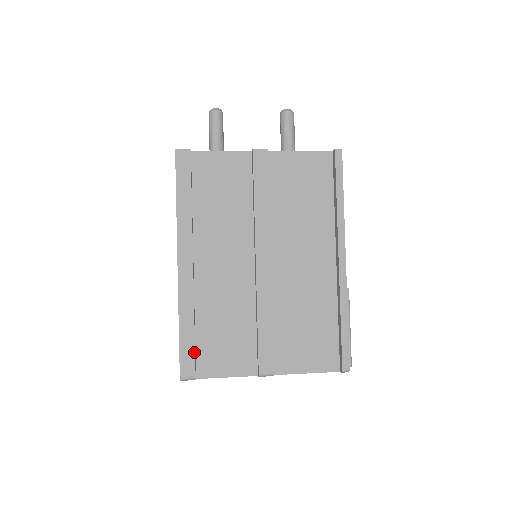
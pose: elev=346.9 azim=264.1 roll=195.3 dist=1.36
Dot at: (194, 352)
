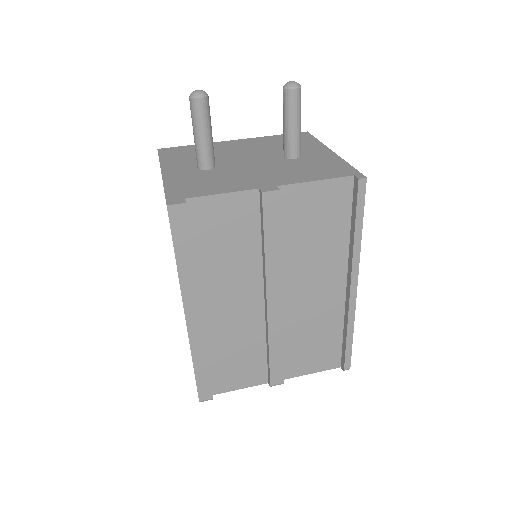
Dot at: (210, 383)
